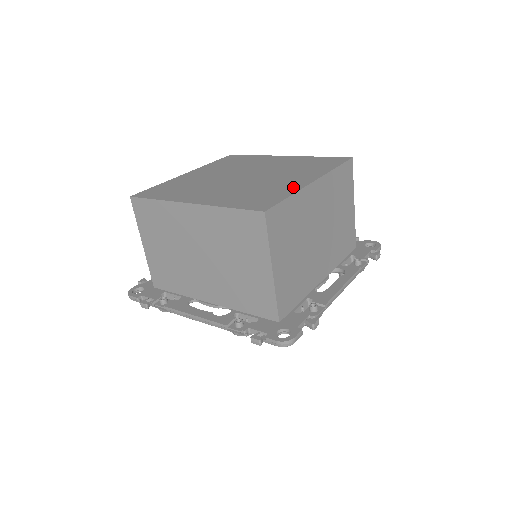
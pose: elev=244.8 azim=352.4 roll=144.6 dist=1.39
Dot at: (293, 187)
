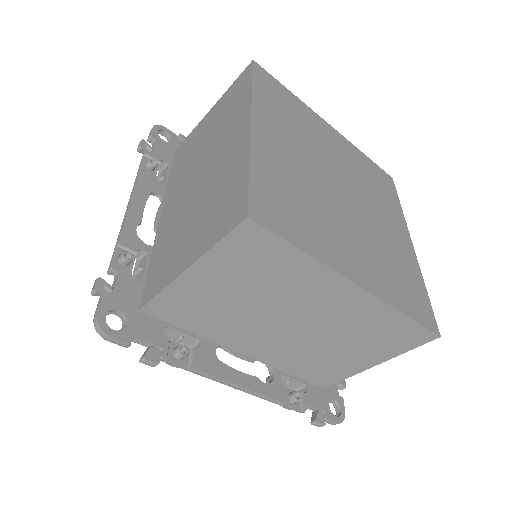
Dot at: (412, 261)
